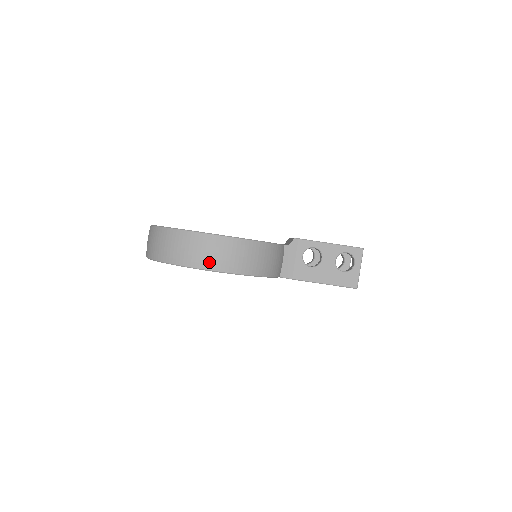
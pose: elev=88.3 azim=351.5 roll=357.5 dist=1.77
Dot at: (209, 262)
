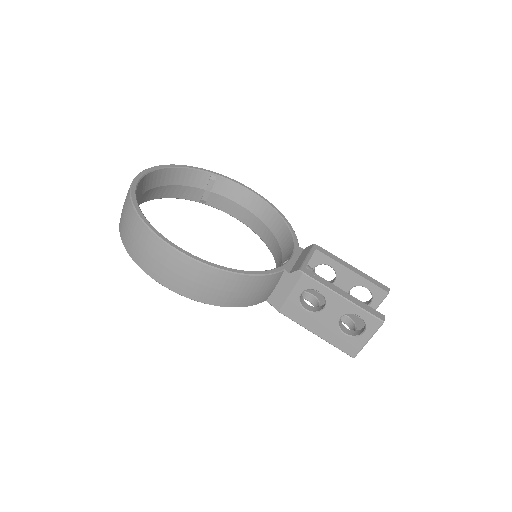
Dot at: (162, 276)
